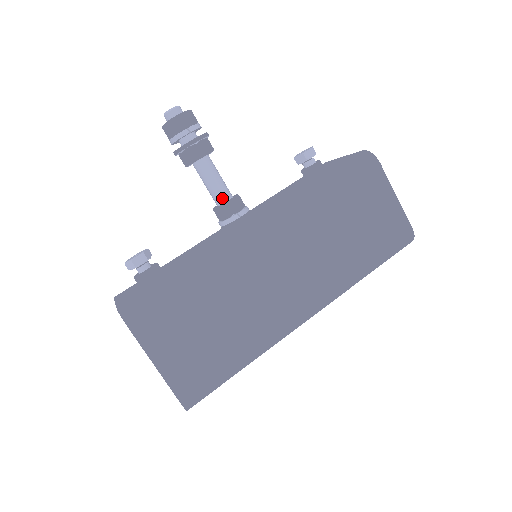
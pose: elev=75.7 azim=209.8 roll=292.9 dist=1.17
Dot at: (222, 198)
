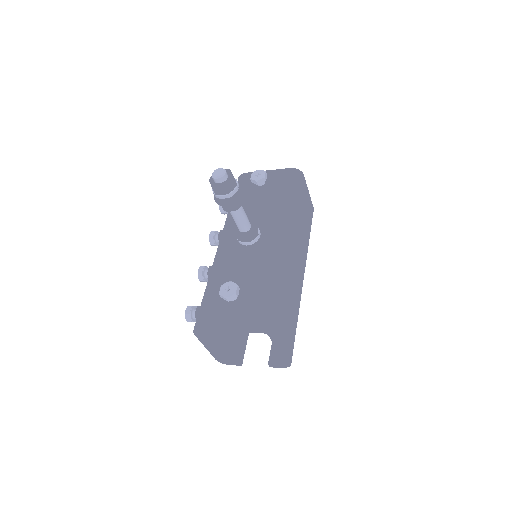
Dot at: (249, 226)
